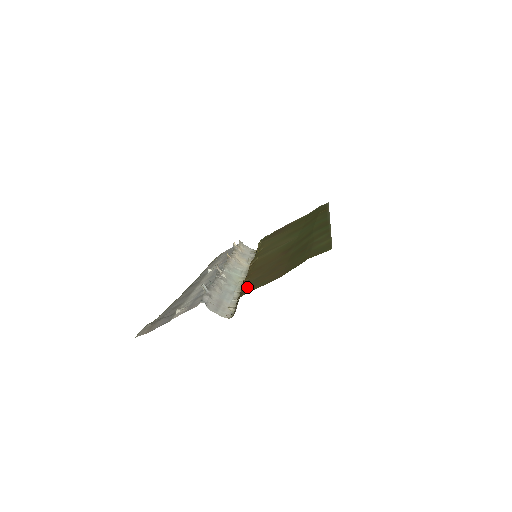
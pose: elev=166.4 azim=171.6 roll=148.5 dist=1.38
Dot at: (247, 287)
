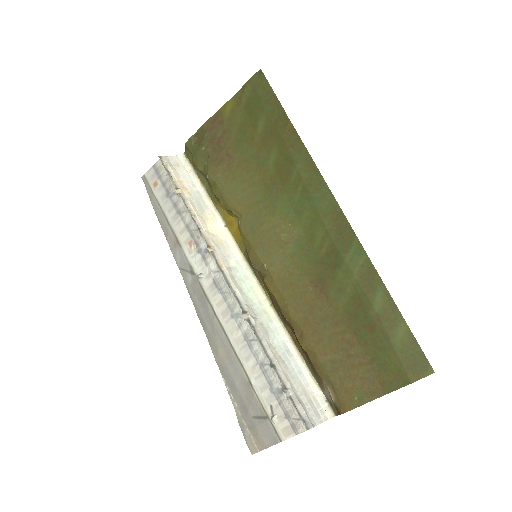
Dot at: (335, 387)
